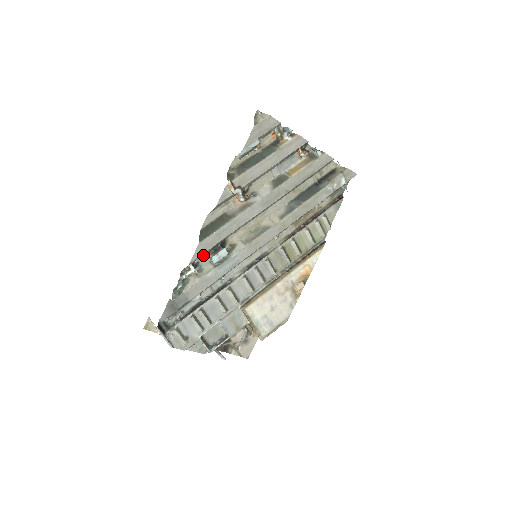
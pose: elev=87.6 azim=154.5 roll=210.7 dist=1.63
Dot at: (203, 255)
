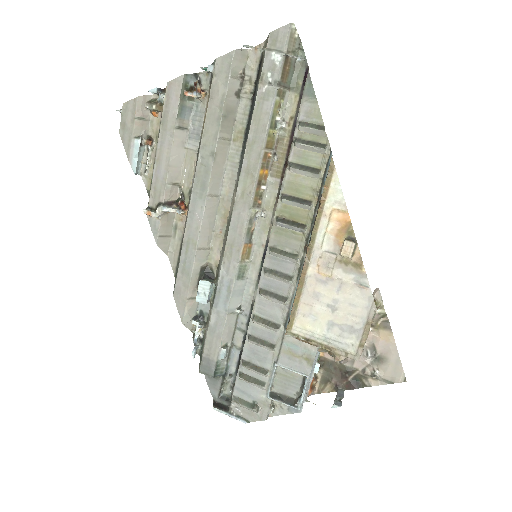
Dot at: occluded
